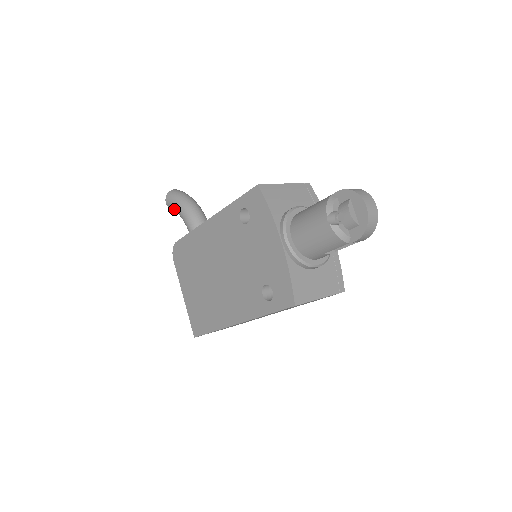
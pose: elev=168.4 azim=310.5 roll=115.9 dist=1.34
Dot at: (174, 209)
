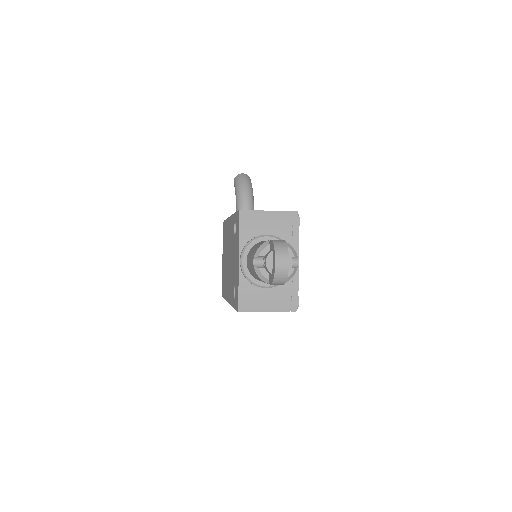
Dot at: occluded
